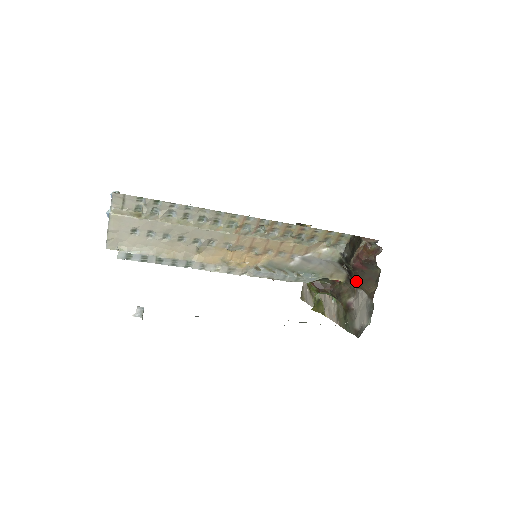
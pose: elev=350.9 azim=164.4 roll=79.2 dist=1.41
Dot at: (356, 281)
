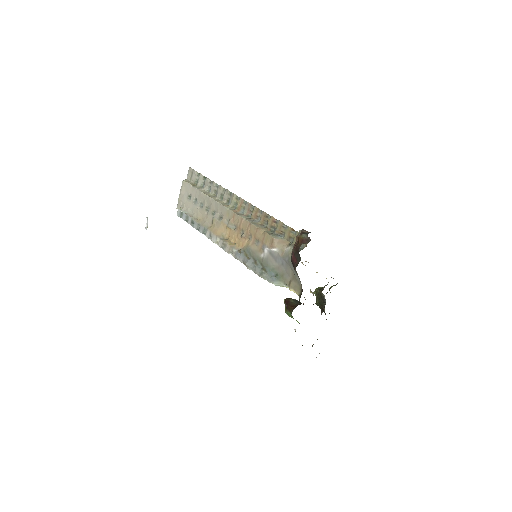
Dot at: occluded
